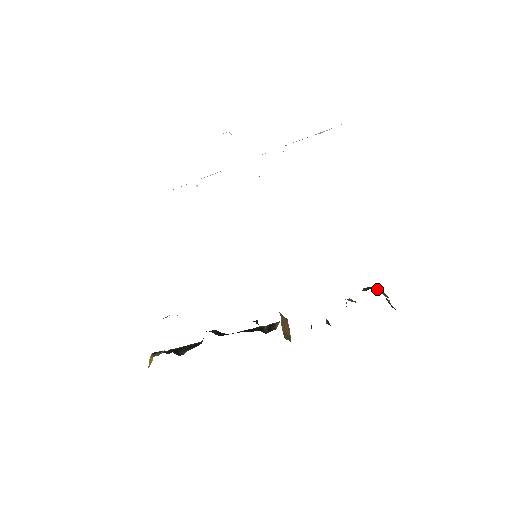
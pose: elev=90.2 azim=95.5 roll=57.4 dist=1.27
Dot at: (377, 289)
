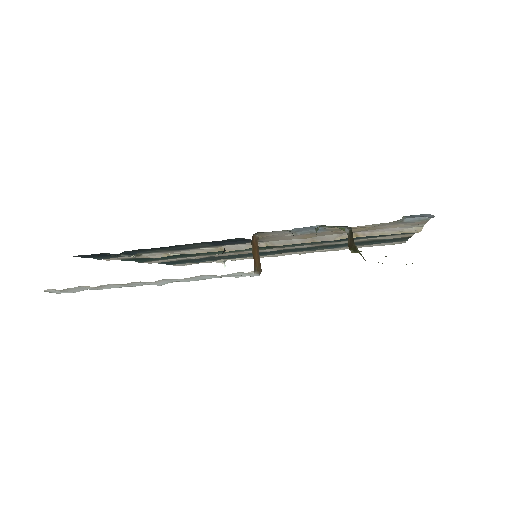
Dot at: occluded
